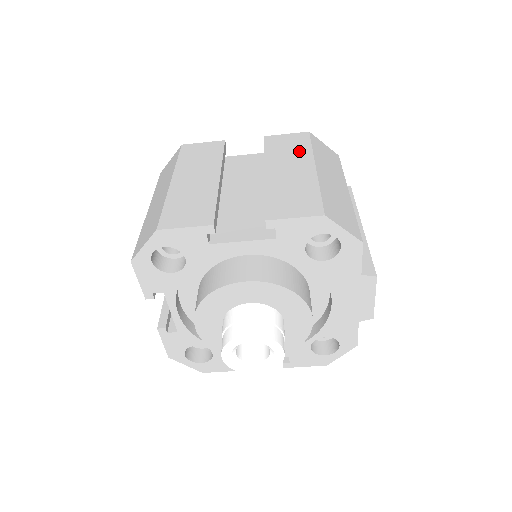
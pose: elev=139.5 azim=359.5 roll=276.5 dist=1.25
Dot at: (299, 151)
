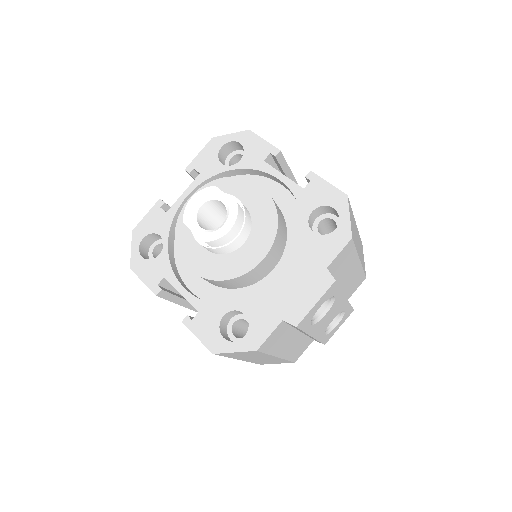
Dot at: occluded
